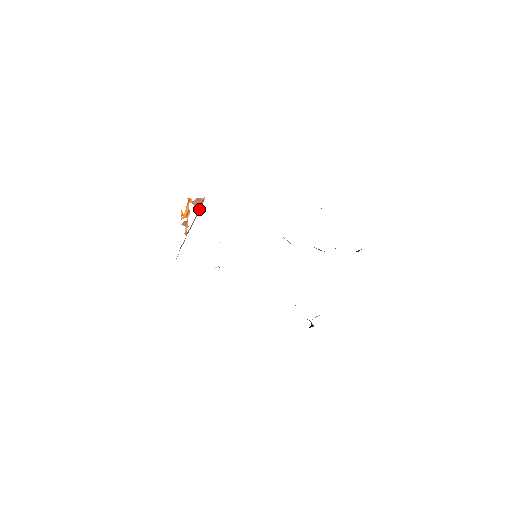
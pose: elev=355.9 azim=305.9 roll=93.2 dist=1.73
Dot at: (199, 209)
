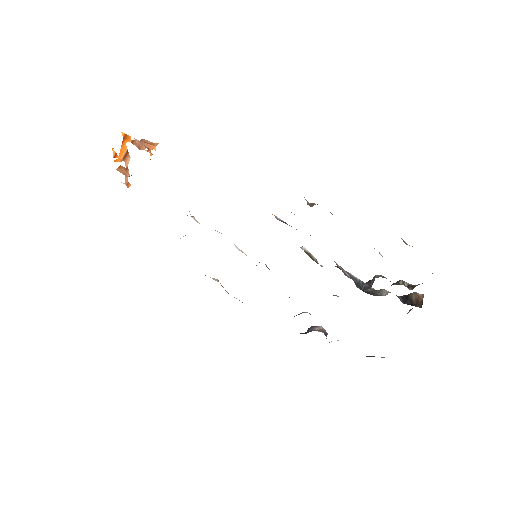
Dot at: occluded
